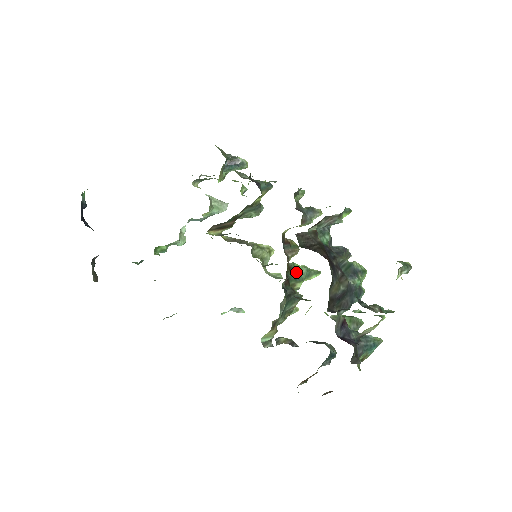
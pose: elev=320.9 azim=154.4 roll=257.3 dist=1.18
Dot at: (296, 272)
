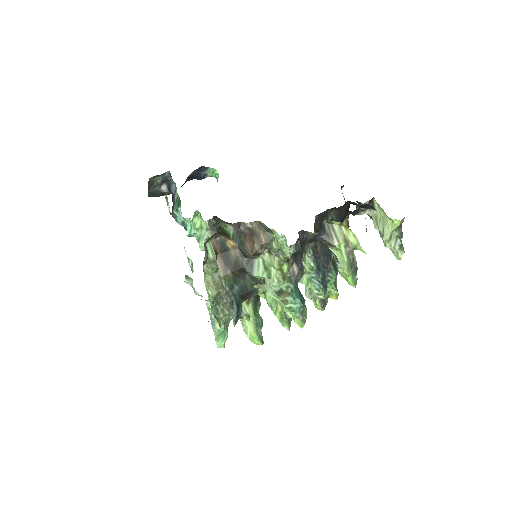
Dot at: (257, 306)
